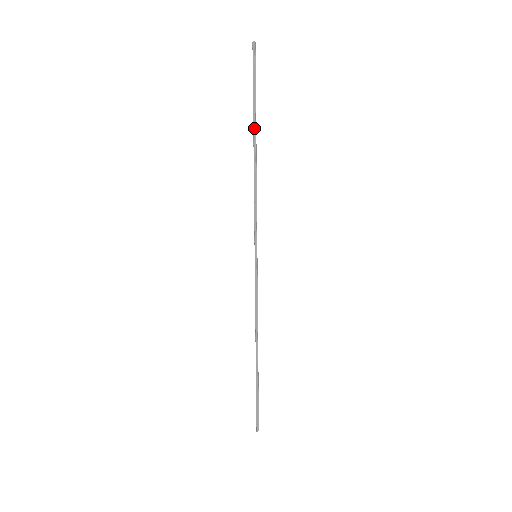
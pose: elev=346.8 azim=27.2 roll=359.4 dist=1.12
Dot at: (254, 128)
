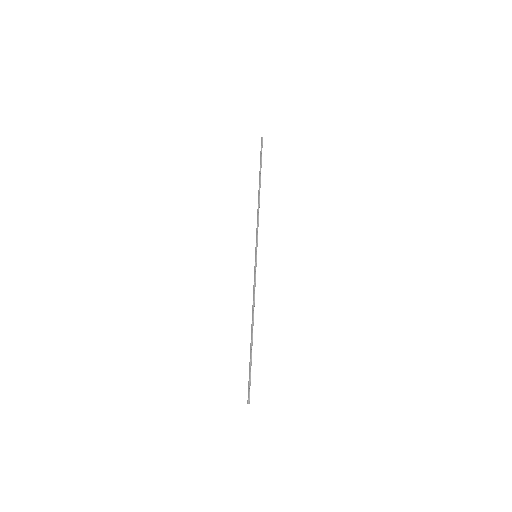
Dot at: (259, 179)
